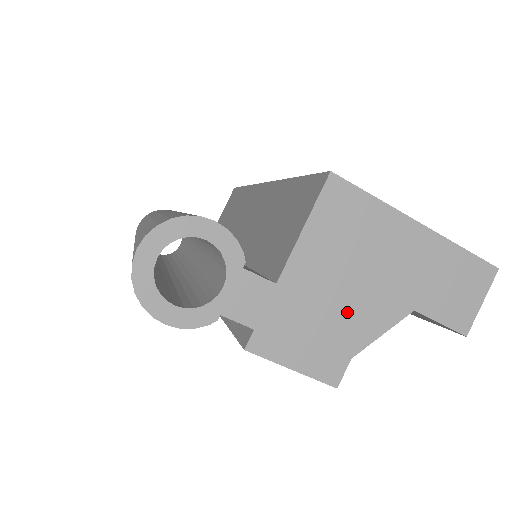
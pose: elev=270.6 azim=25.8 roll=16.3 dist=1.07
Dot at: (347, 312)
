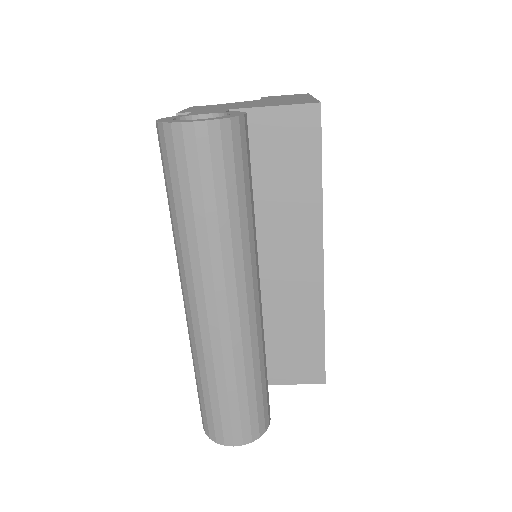
Dot at: occluded
